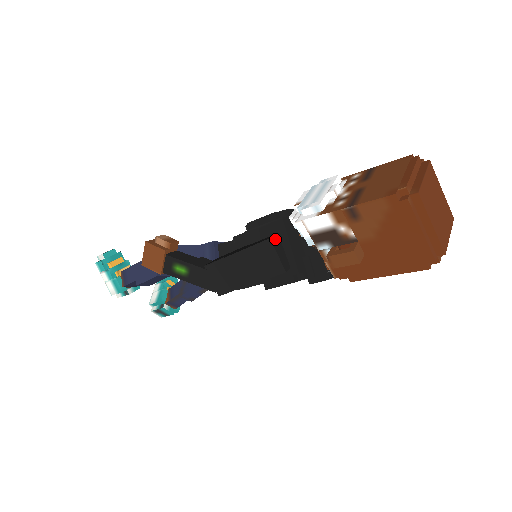
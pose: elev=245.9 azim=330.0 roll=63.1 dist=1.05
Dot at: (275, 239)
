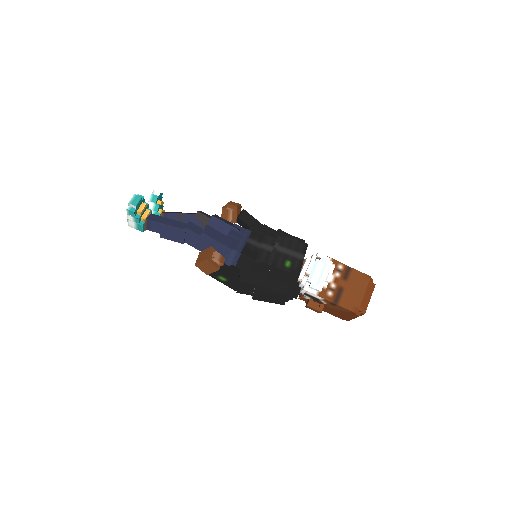
Dot at: (288, 291)
